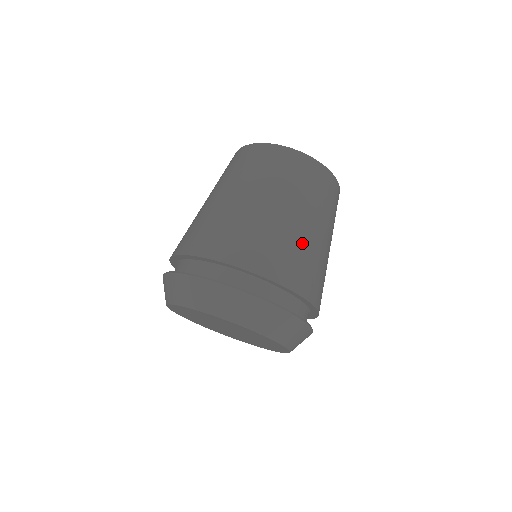
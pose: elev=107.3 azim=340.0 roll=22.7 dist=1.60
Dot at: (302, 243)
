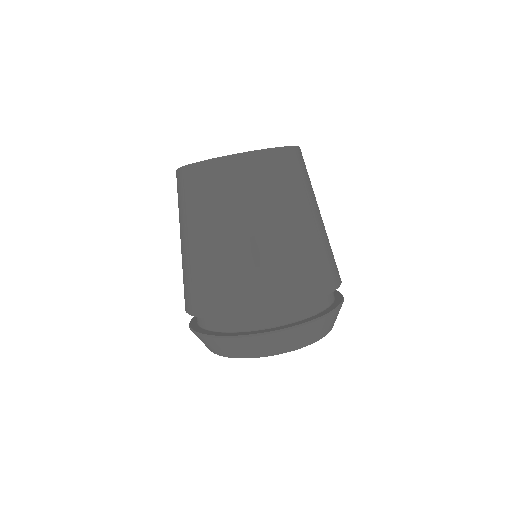
Dot at: (309, 246)
